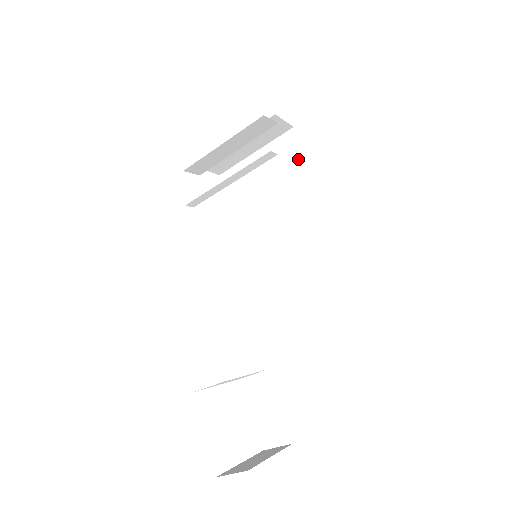
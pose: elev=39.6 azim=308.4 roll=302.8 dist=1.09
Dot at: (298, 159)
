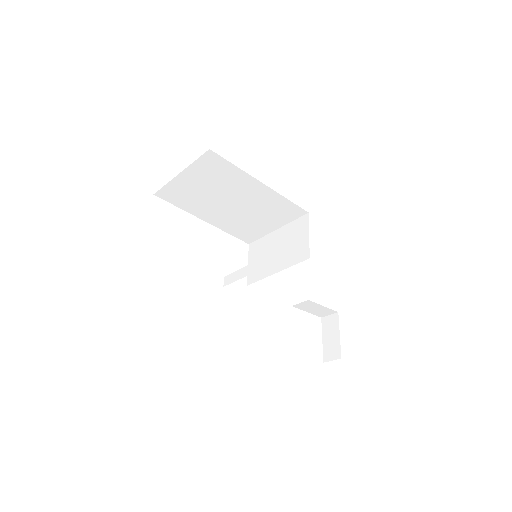
Dot at: (232, 170)
